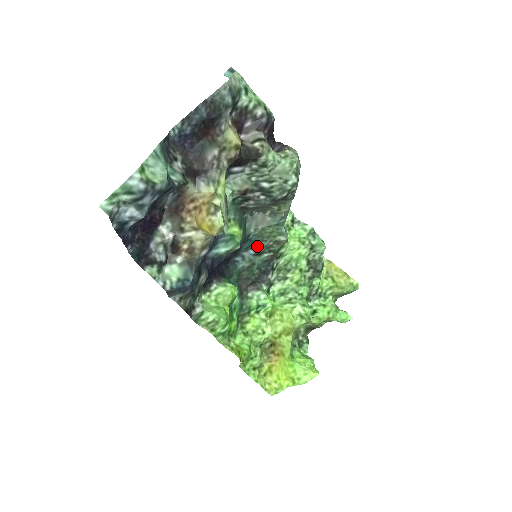
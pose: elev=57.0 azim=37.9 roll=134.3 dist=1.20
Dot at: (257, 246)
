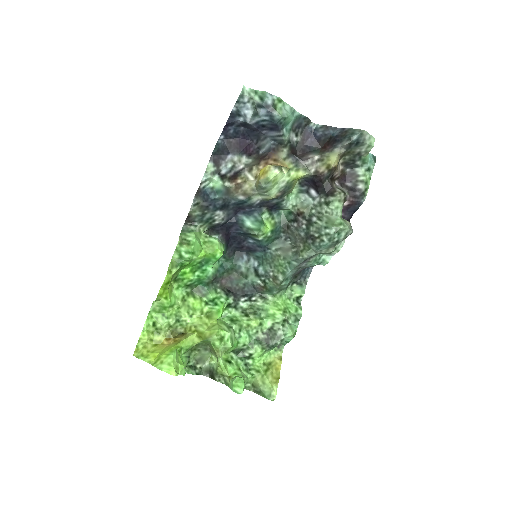
Dot at: (263, 264)
